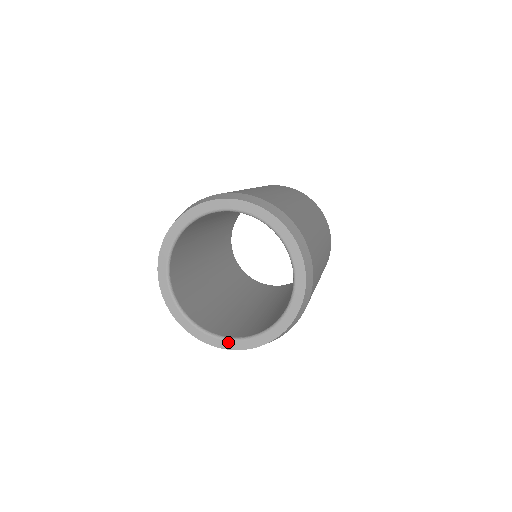
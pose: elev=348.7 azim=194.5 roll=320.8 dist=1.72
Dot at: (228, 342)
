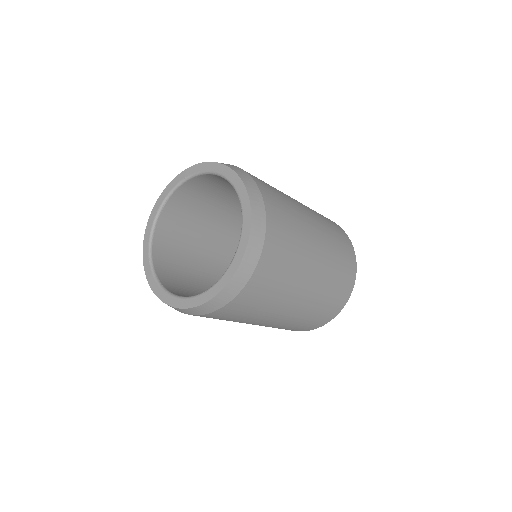
Dot at: (155, 282)
